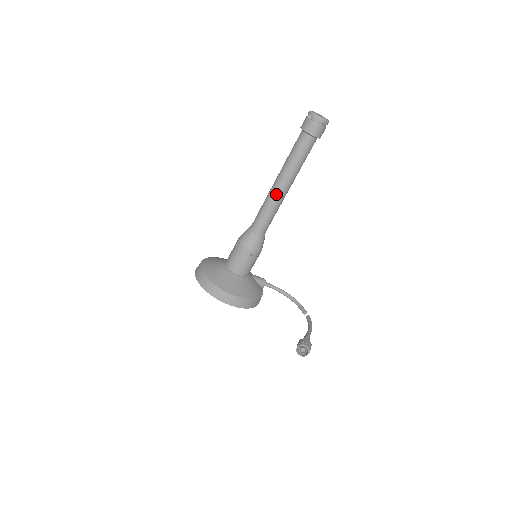
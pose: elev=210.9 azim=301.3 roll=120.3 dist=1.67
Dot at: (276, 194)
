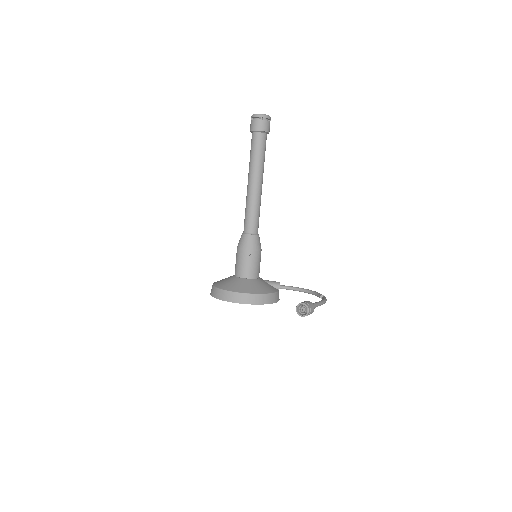
Dot at: (250, 192)
